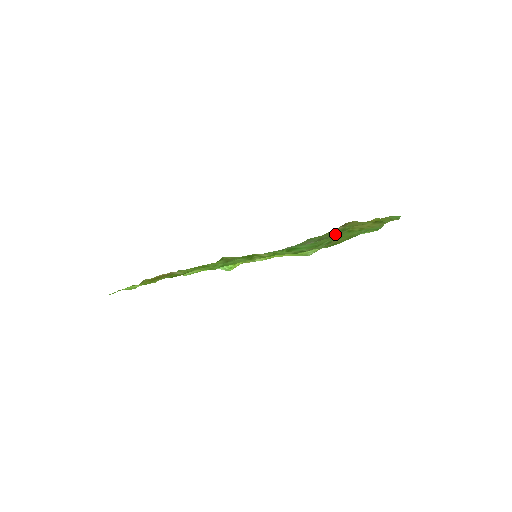
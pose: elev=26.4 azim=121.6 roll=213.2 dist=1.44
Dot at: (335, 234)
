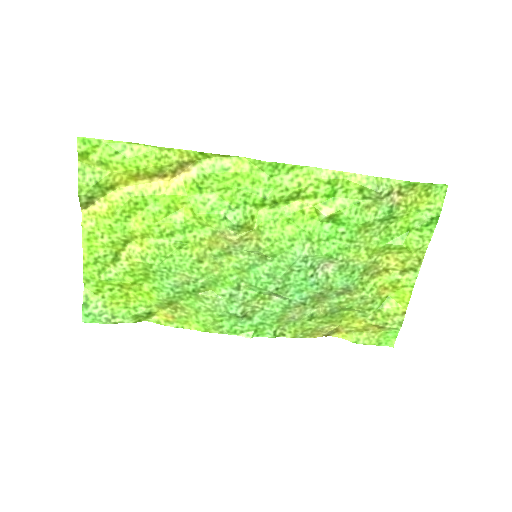
Dot at: (333, 308)
